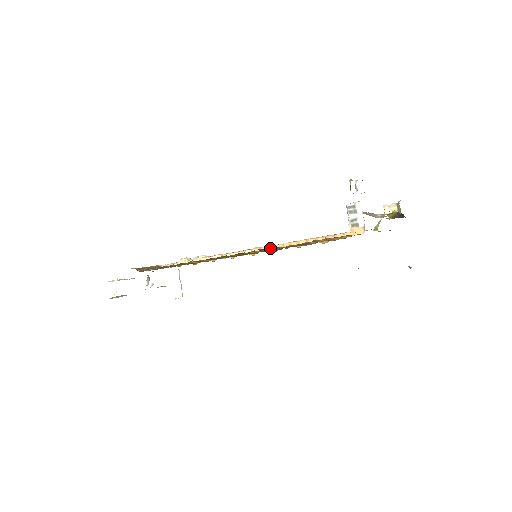
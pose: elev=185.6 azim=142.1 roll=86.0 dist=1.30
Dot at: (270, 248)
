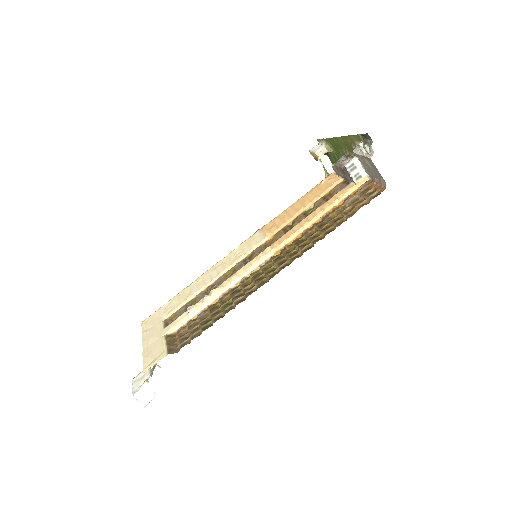
Dot at: (292, 238)
